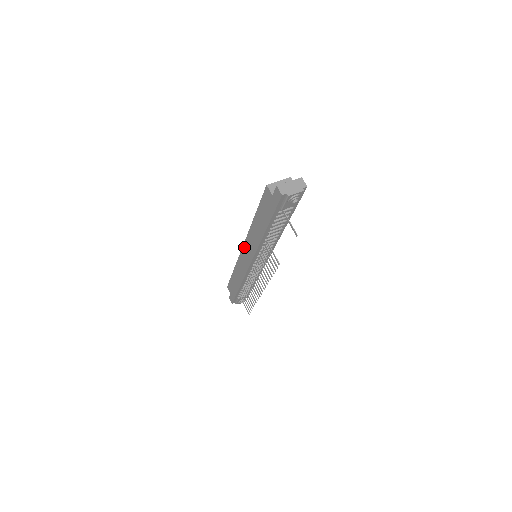
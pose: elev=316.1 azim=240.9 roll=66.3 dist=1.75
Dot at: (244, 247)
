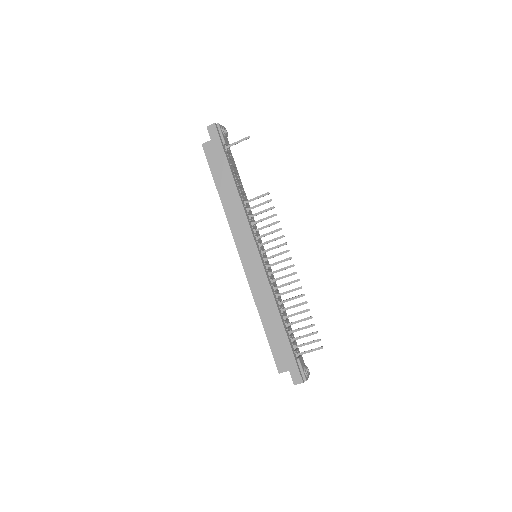
Dot at: (239, 249)
